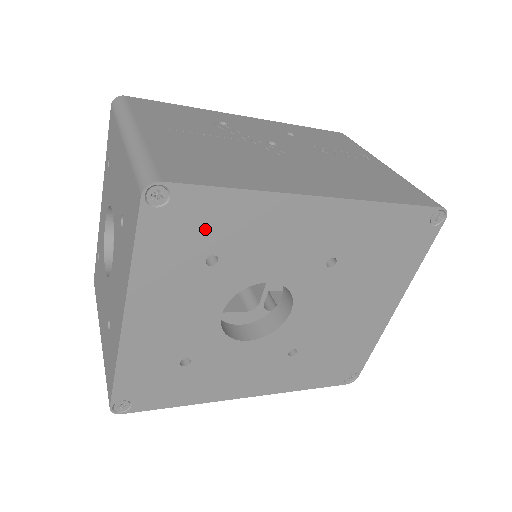
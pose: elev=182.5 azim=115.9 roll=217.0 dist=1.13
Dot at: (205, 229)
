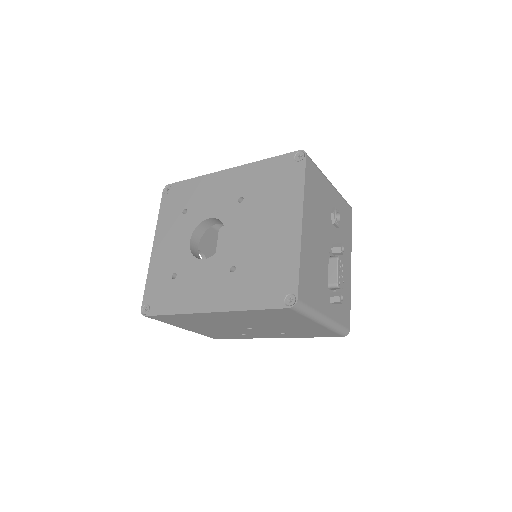
Dot at: (182, 198)
